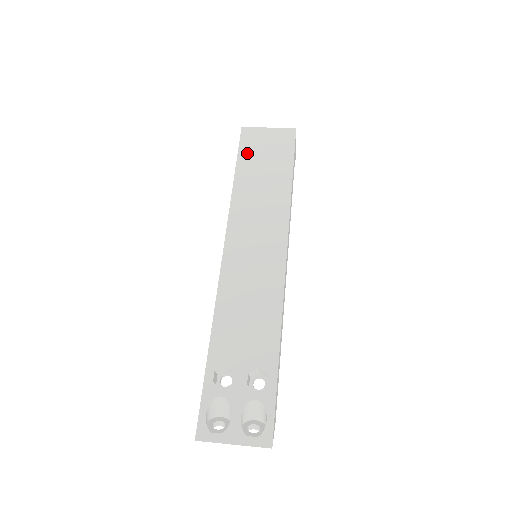
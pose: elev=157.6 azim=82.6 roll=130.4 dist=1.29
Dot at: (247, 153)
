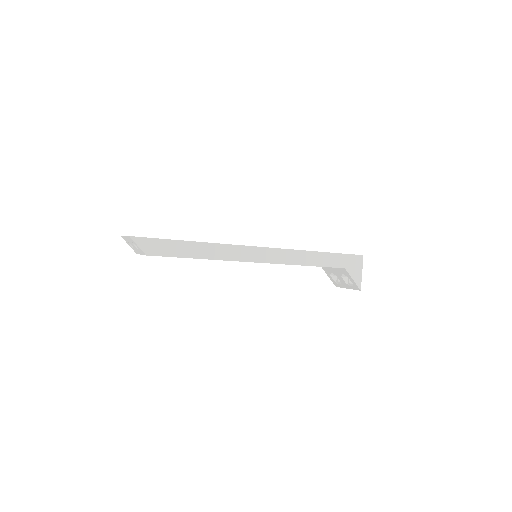
Dot at: occluded
